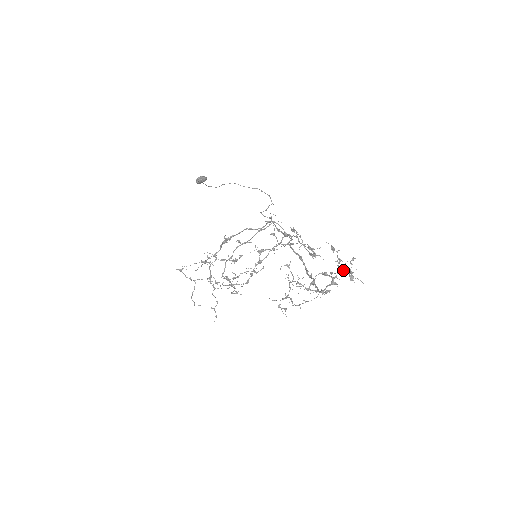
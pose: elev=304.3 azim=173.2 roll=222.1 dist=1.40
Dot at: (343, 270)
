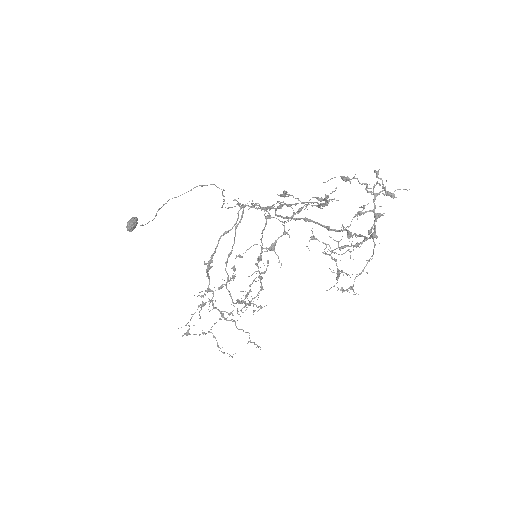
Dot at: (377, 193)
